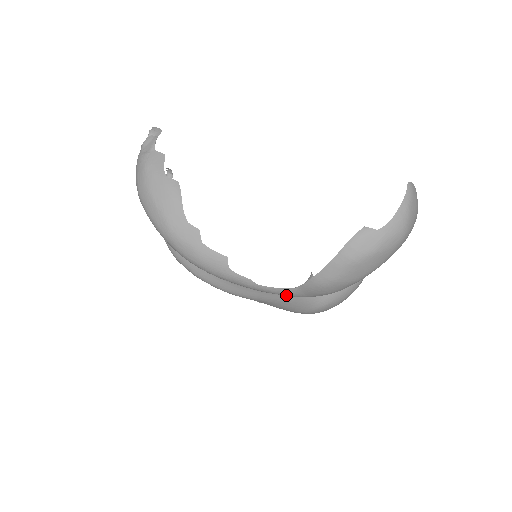
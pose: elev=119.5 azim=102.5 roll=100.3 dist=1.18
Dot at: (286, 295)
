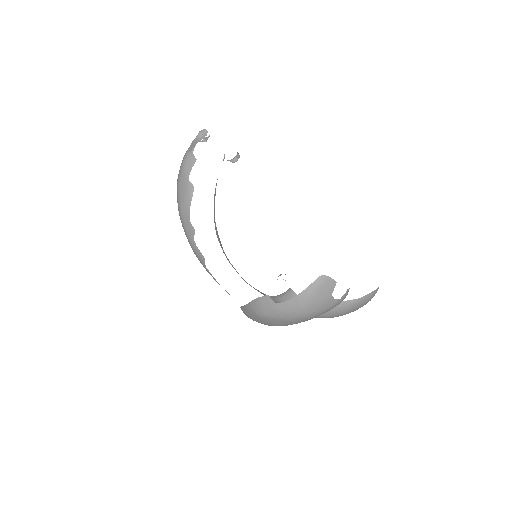
Dot at: occluded
